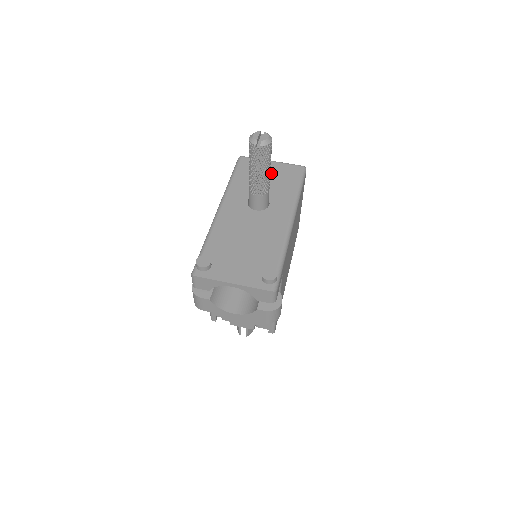
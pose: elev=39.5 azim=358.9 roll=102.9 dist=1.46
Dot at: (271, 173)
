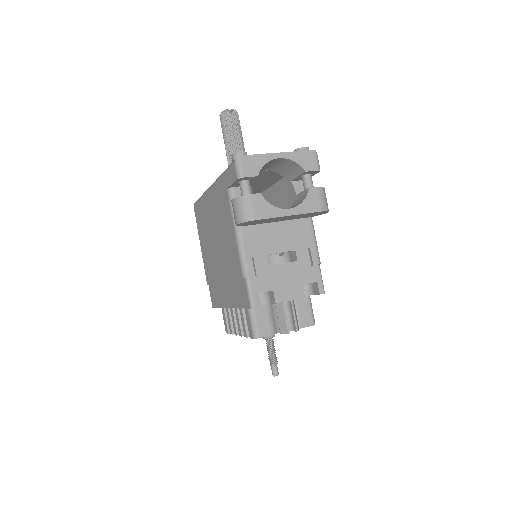
Dot at: occluded
